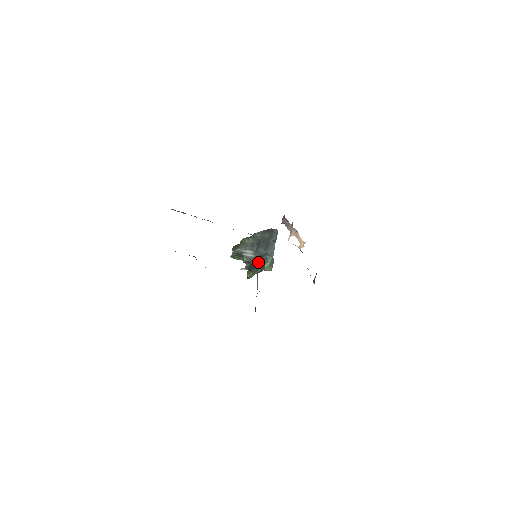
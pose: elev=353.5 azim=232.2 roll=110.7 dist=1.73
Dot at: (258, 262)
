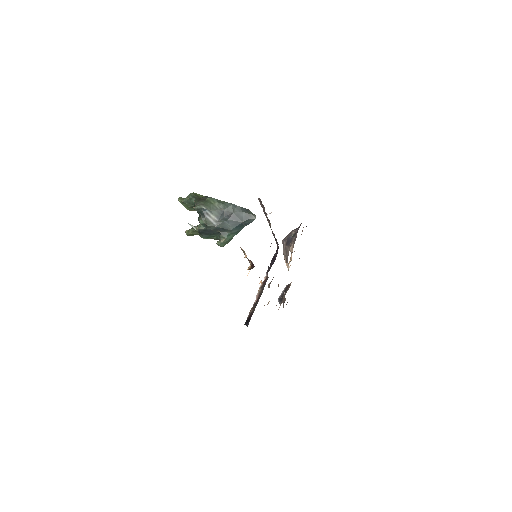
Dot at: (216, 232)
